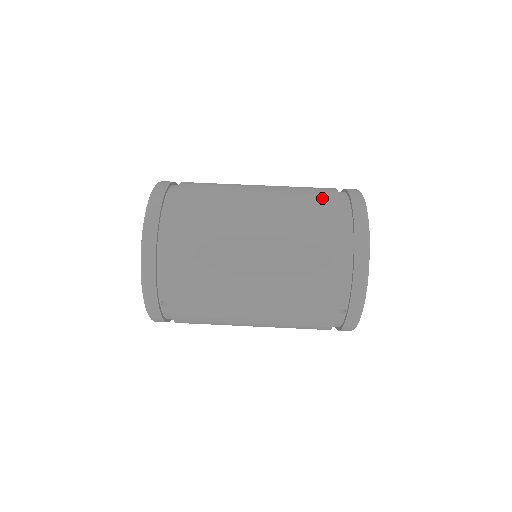
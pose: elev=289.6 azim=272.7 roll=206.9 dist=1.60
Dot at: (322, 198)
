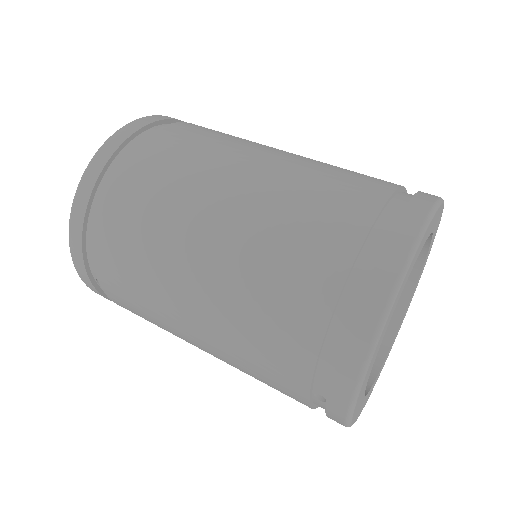
Dot at: (349, 199)
